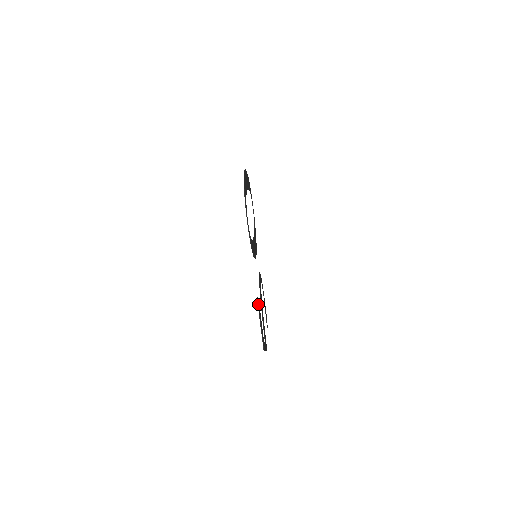
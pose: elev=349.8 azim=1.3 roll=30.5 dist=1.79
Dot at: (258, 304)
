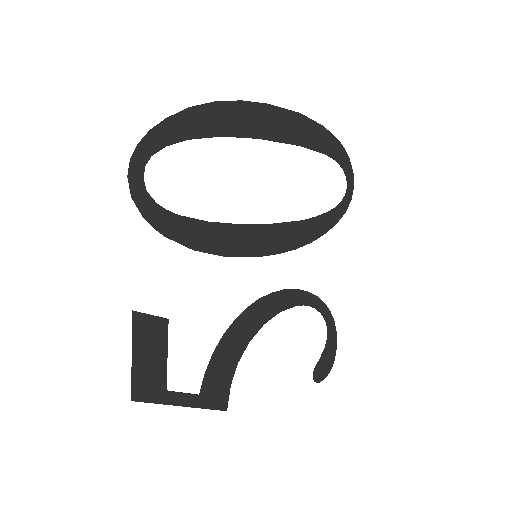
Dot at: (140, 323)
